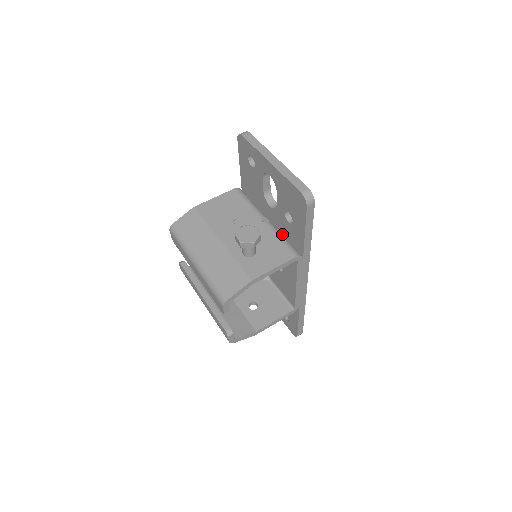
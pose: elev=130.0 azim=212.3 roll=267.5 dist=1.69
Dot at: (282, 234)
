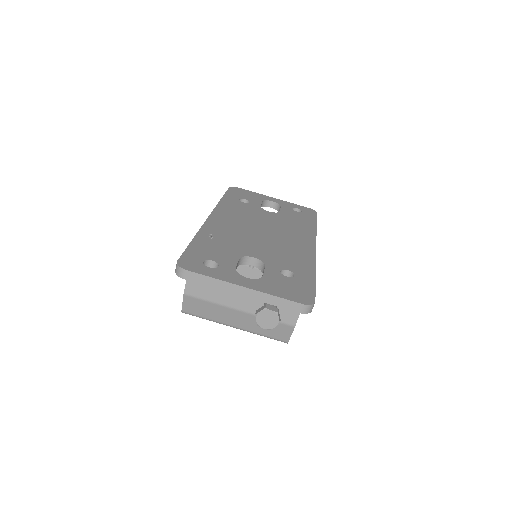
Dot at: occluded
